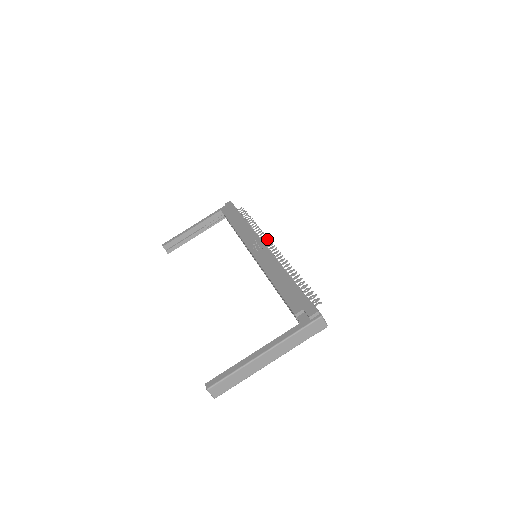
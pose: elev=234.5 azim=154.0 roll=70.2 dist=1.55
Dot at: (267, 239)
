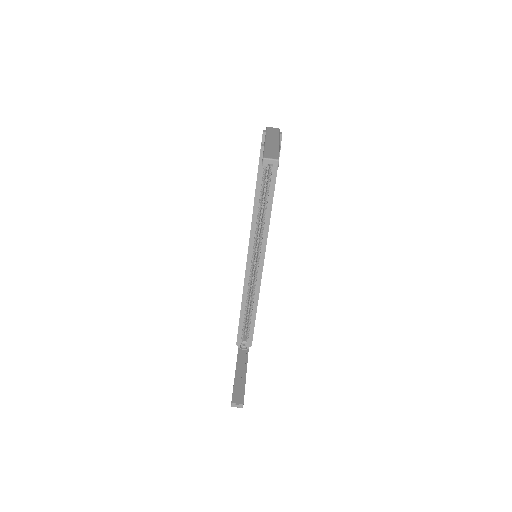
Dot at: occluded
